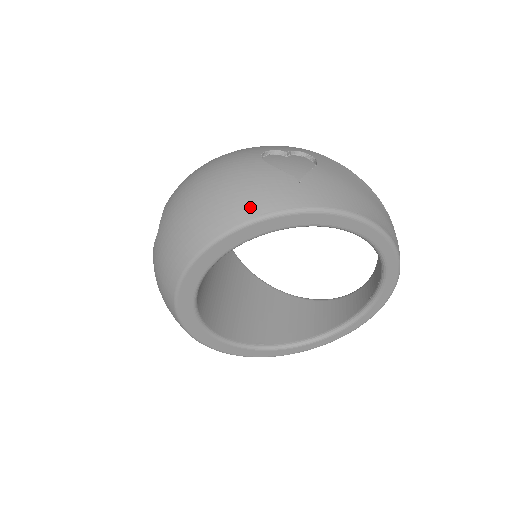
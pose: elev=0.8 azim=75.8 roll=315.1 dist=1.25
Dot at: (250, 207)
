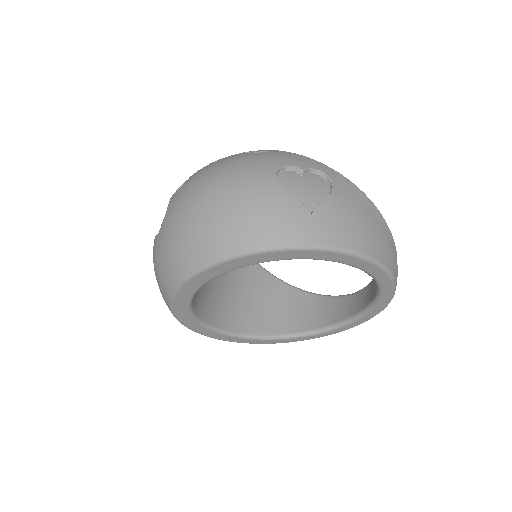
Dot at: (257, 236)
